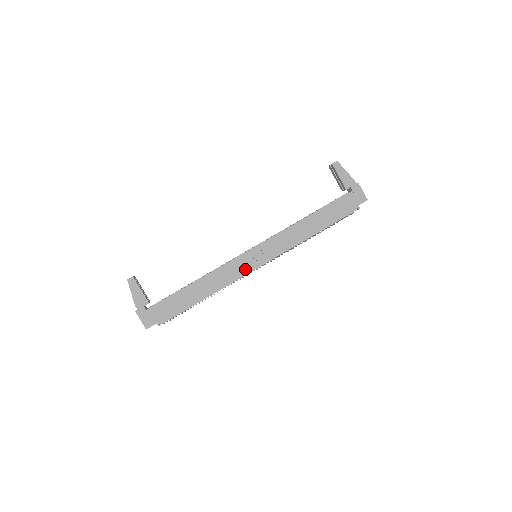
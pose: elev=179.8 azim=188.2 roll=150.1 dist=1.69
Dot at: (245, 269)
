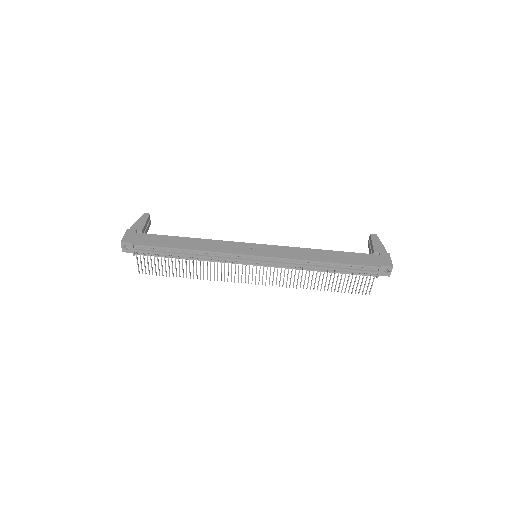
Dot at: (238, 251)
